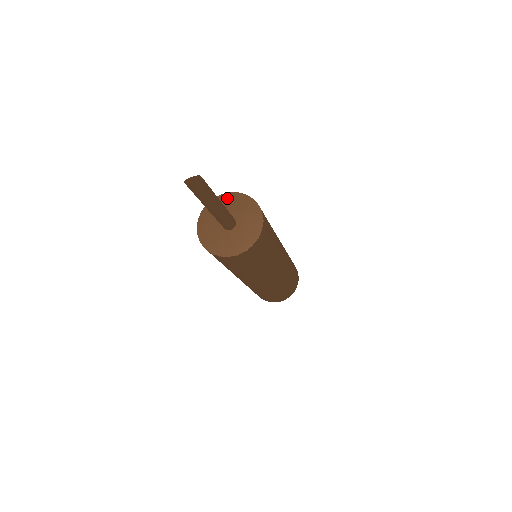
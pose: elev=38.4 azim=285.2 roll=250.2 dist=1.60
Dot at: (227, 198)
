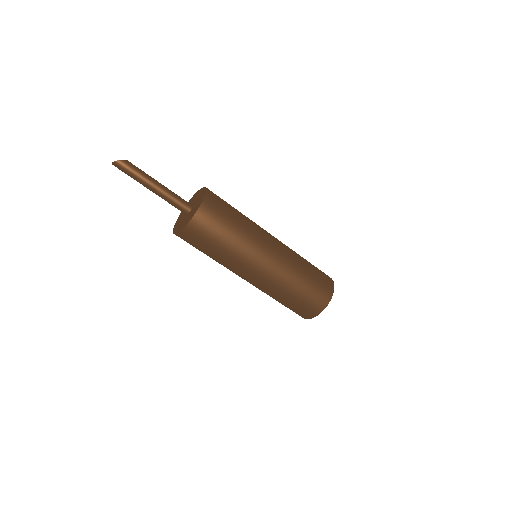
Dot at: (197, 193)
